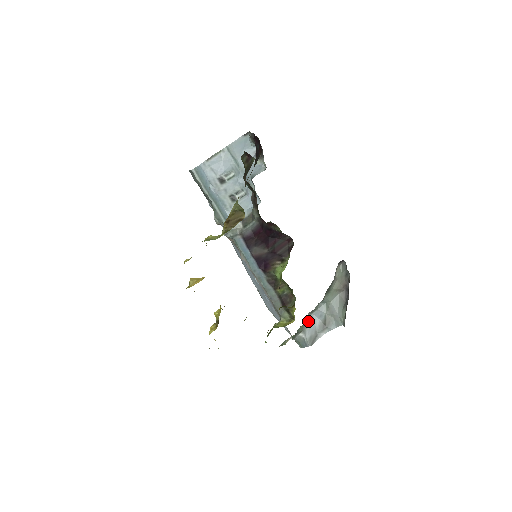
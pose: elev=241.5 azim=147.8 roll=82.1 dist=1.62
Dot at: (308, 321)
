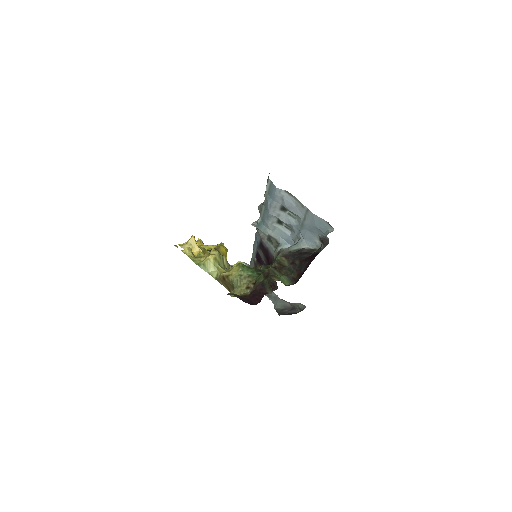
Dot at: occluded
